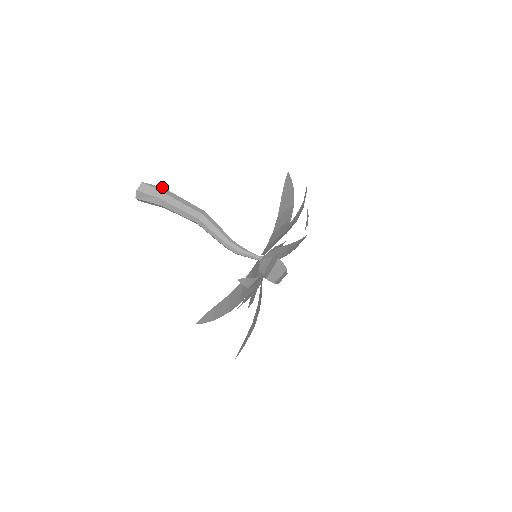
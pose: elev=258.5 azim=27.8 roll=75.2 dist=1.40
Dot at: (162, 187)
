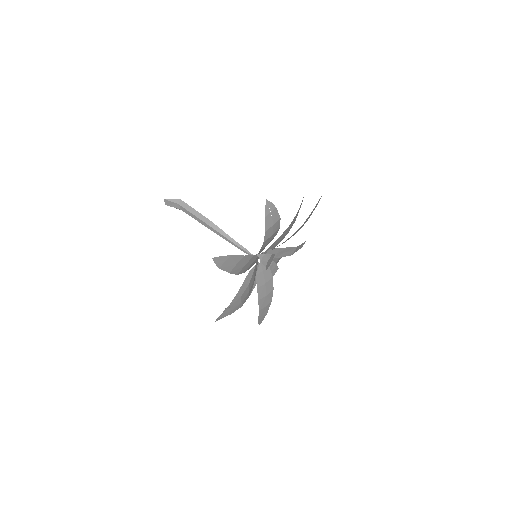
Dot at: (179, 199)
